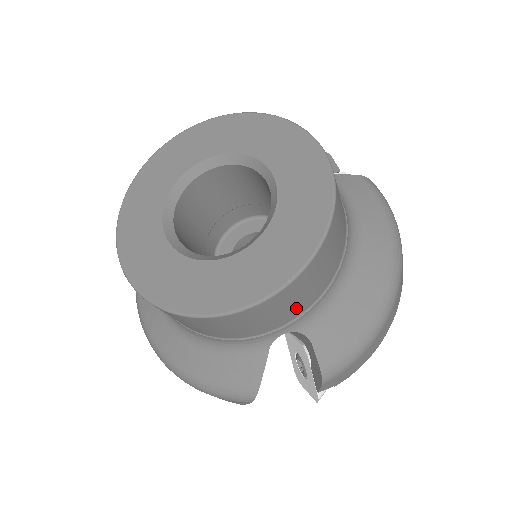
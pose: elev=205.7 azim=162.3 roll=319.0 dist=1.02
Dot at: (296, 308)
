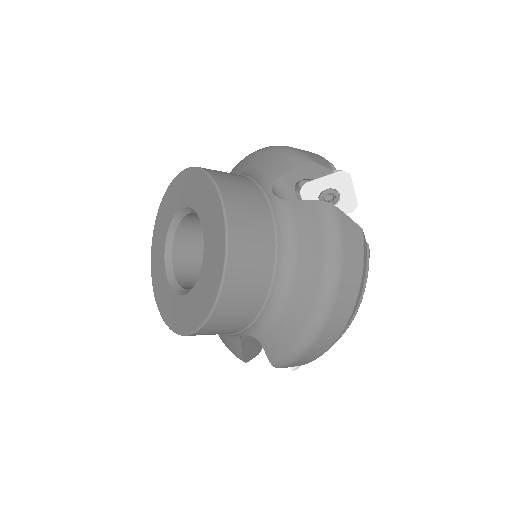
Dot at: (232, 329)
